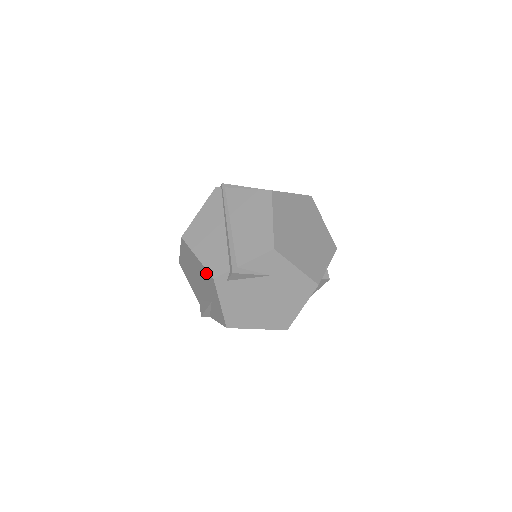
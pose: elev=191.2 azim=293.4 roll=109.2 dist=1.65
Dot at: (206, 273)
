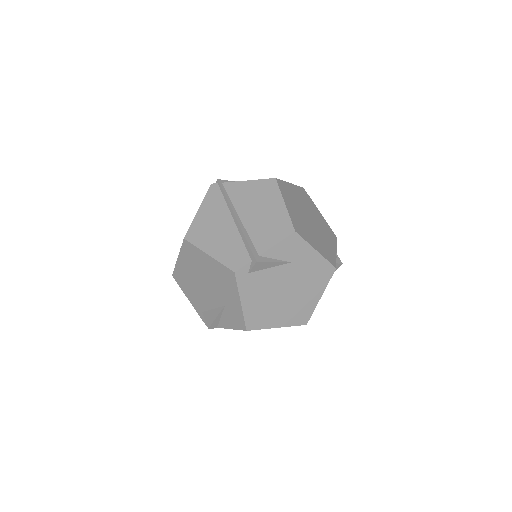
Dot at: (222, 270)
